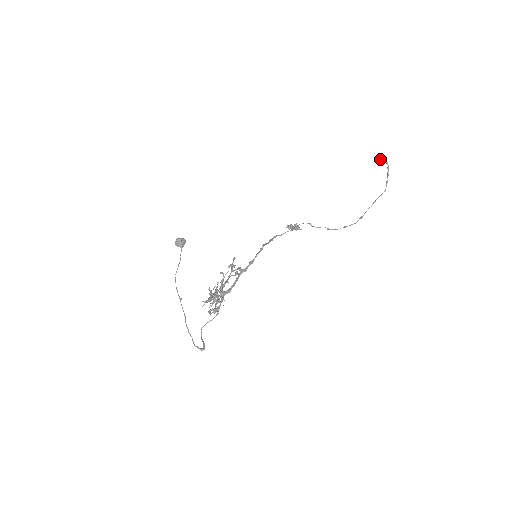
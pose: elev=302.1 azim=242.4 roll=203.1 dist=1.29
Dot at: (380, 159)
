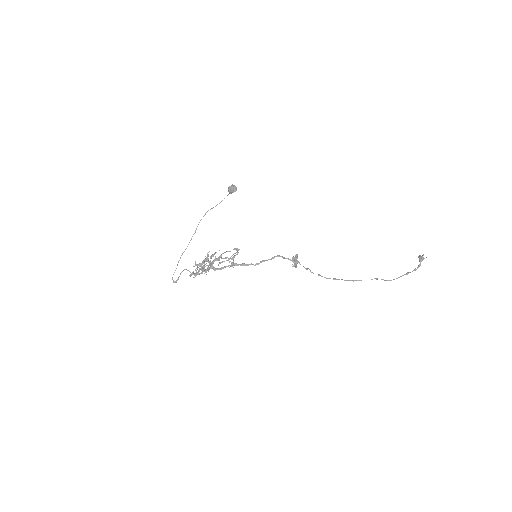
Dot at: (420, 259)
